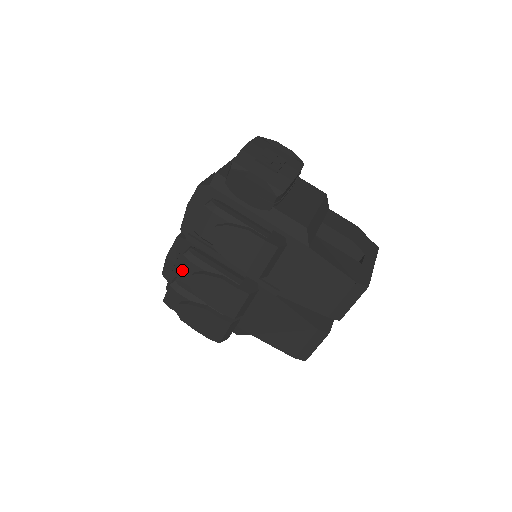
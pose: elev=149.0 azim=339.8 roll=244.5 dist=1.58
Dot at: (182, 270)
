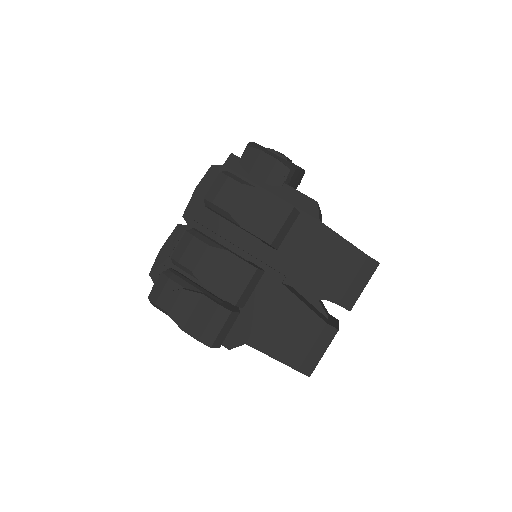
Dot at: (182, 249)
